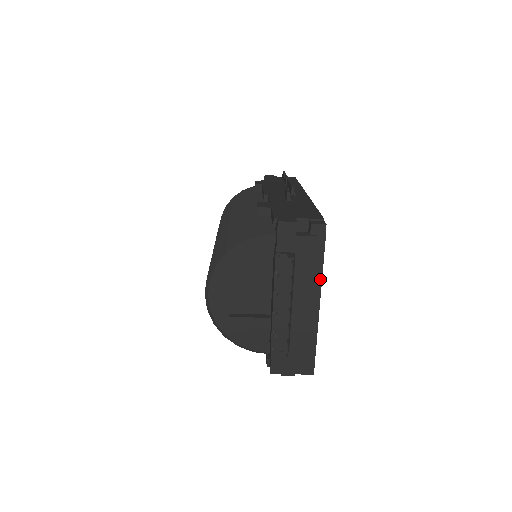
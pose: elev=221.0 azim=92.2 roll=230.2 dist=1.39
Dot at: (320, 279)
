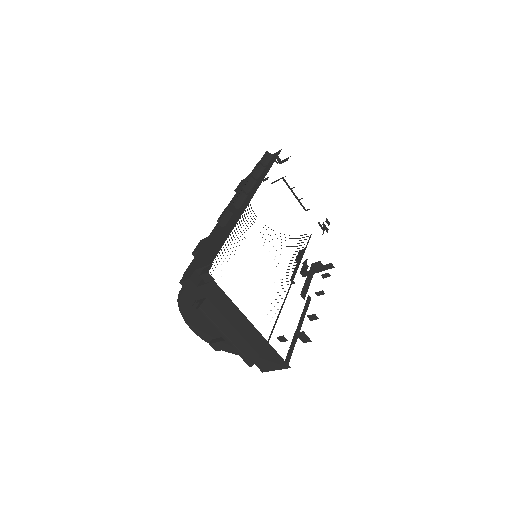
Dot at: (237, 308)
